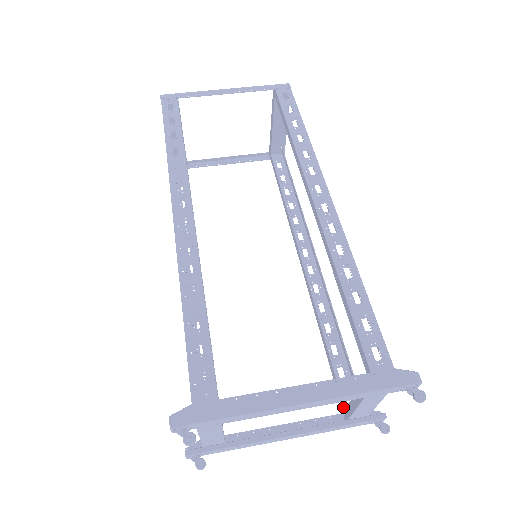
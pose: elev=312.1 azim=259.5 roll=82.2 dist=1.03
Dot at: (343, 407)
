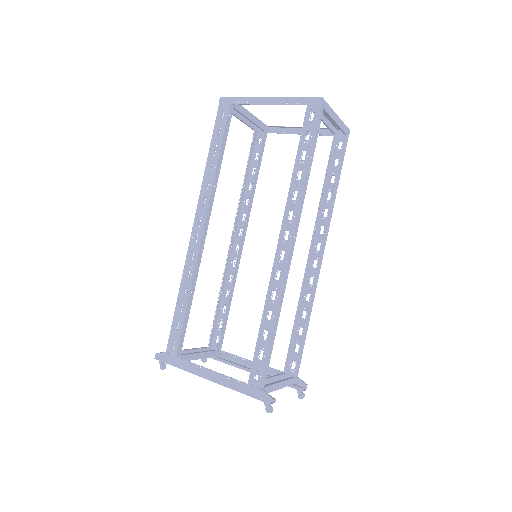
Dot at: (284, 371)
